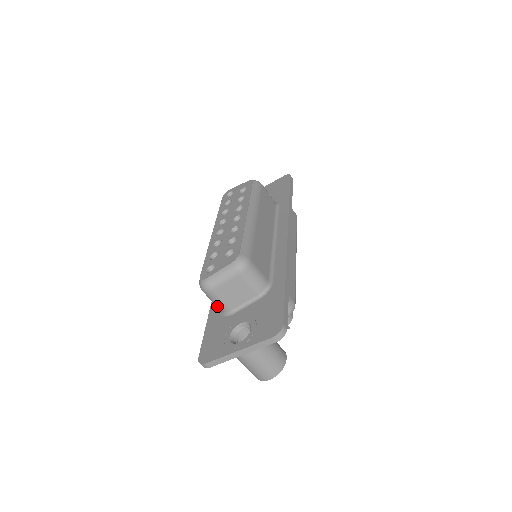
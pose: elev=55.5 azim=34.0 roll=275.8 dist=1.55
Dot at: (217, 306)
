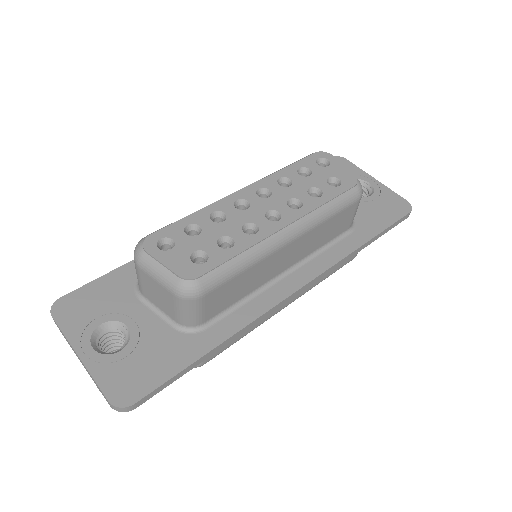
Dot at: occluded
